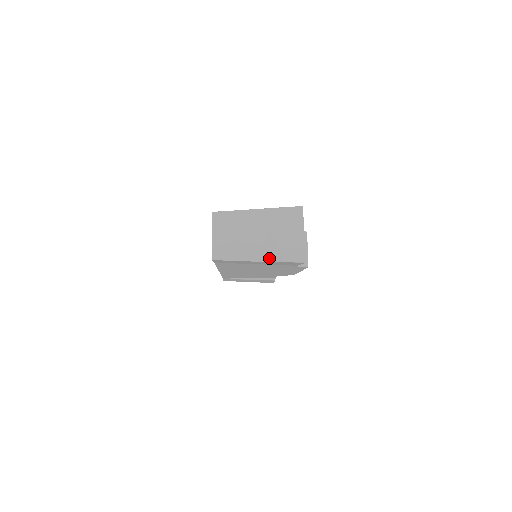
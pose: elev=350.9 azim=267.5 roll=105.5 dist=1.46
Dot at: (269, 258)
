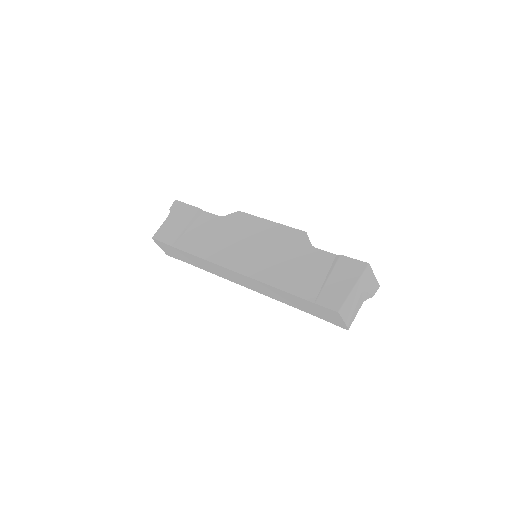
Dot at: (364, 300)
